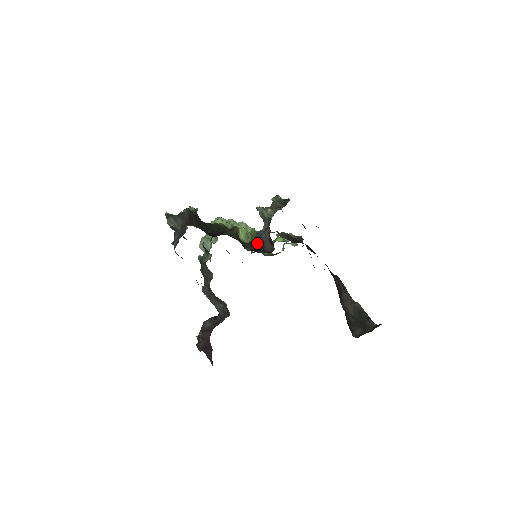
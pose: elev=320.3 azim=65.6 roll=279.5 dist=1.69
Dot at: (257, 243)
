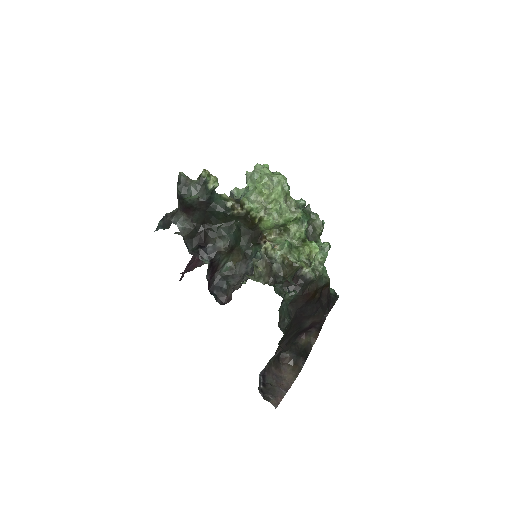
Dot at: (251, 260)
